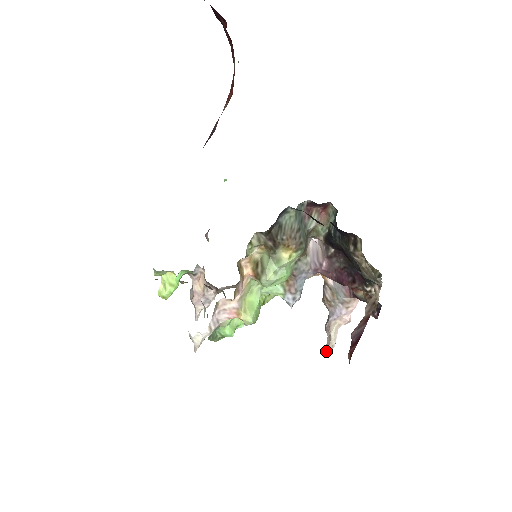
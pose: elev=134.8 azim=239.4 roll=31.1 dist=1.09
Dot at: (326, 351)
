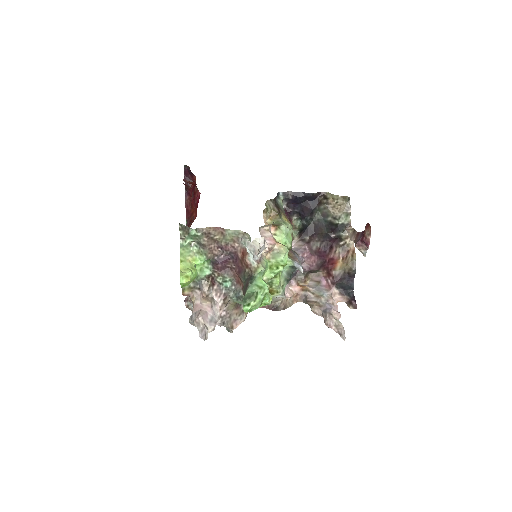
Dot at: (341, 334)
